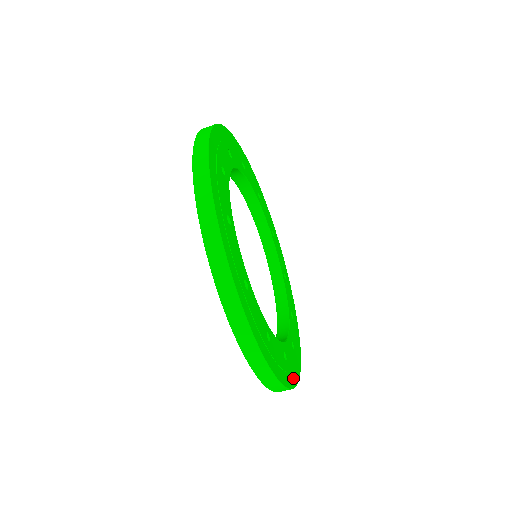
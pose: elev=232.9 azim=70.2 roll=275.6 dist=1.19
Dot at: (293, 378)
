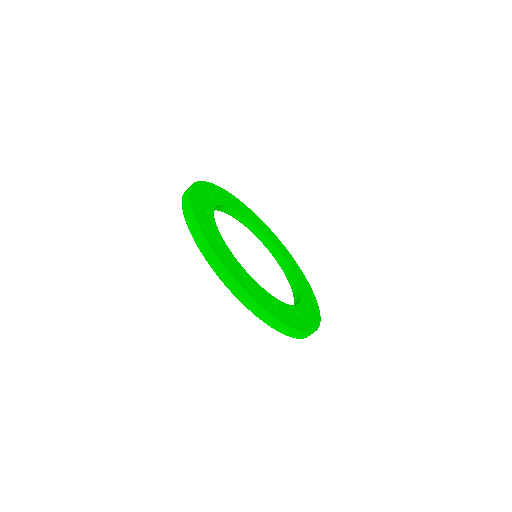
Dot at: (288, 321)
